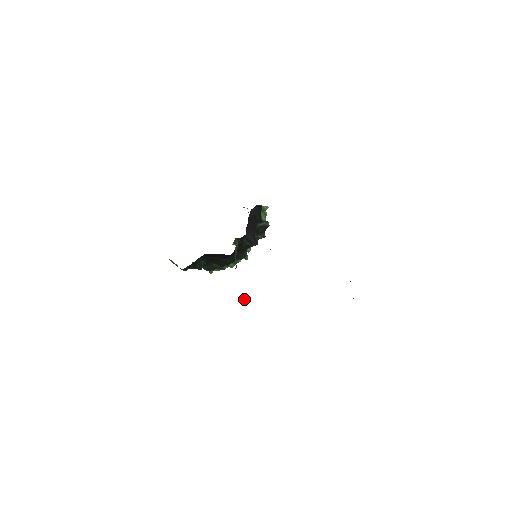
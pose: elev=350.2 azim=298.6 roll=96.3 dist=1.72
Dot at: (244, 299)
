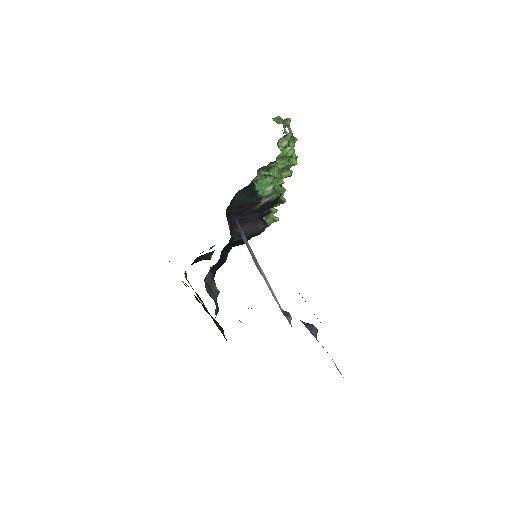
Dot at: (240, 321)
